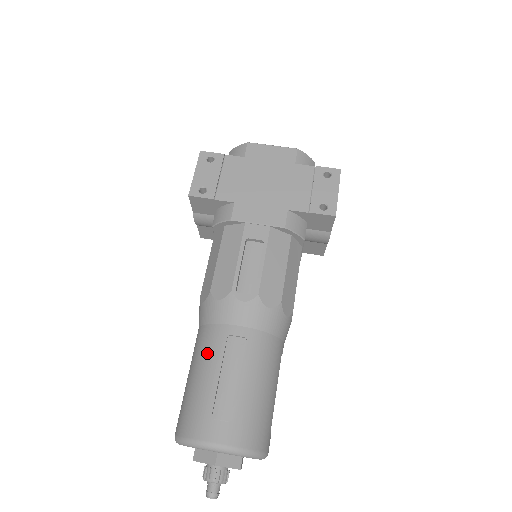
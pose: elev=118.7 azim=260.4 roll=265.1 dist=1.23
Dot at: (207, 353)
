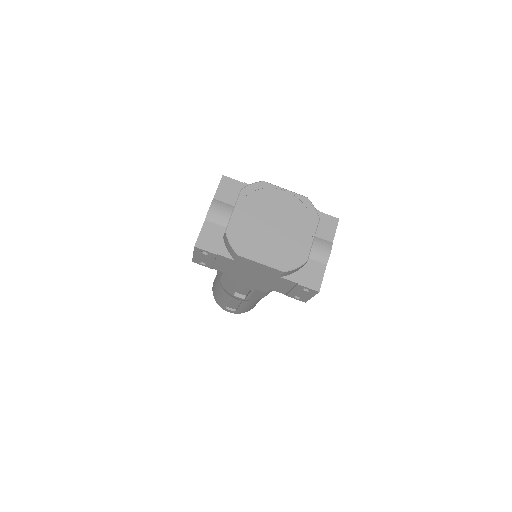
Dot at: (221, 294)
